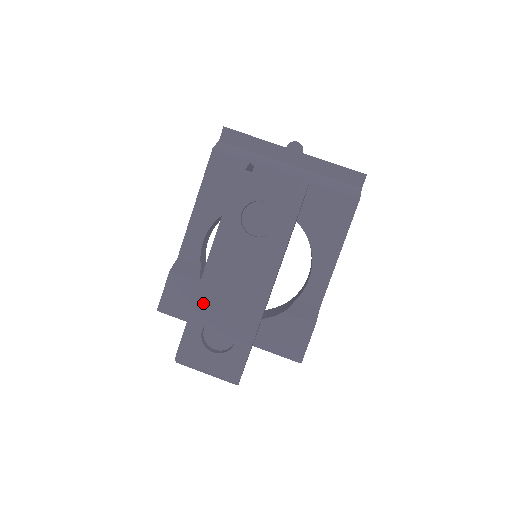
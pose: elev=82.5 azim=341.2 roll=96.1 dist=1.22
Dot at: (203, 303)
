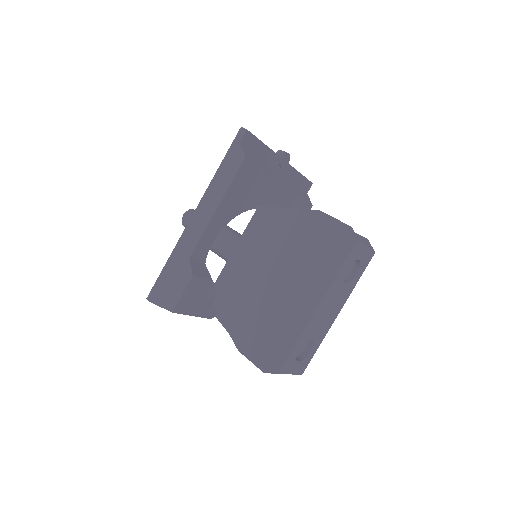
Dot at: (307, 332)
